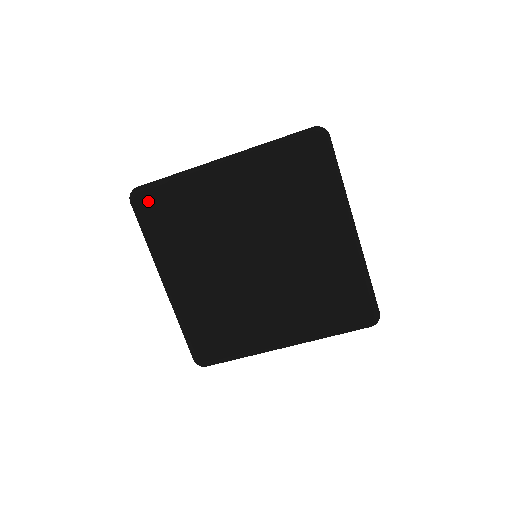
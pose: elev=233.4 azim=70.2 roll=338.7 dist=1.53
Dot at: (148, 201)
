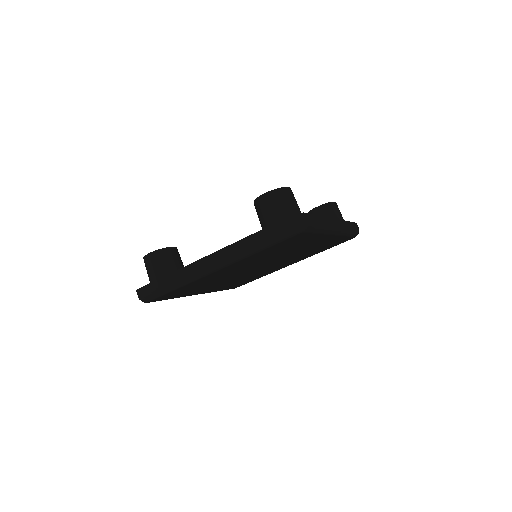
Dot at: (160, 298)
